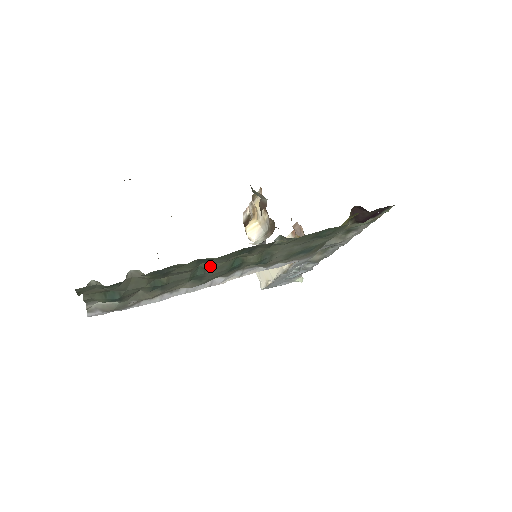
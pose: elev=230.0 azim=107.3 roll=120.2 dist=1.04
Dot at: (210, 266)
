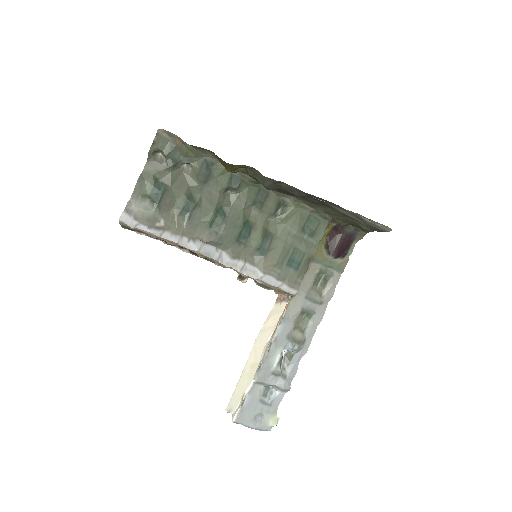
Dot at: (231, 209)
